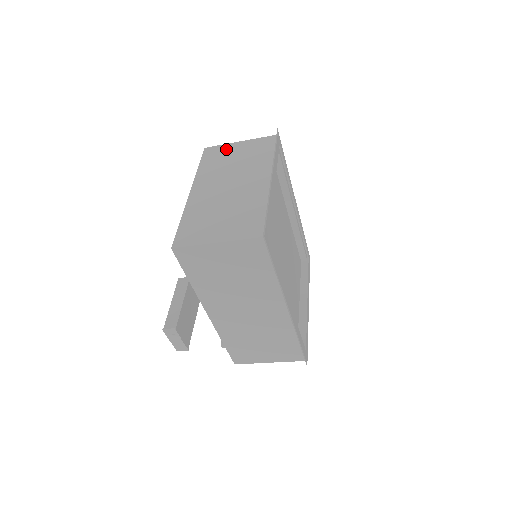
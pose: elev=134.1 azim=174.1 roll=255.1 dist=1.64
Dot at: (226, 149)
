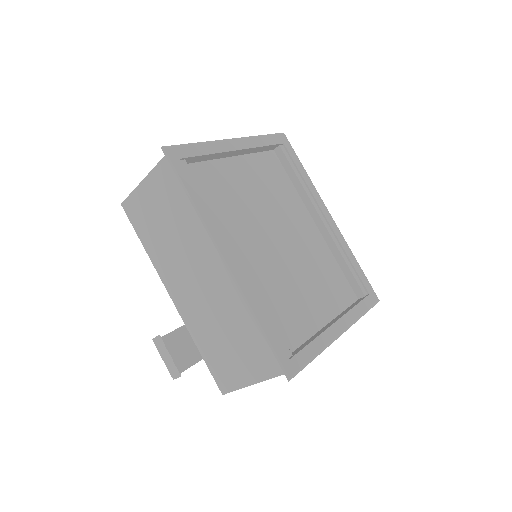
Dot at: occluded
